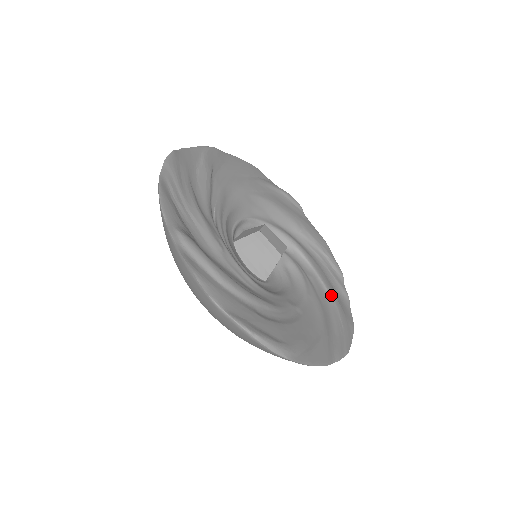
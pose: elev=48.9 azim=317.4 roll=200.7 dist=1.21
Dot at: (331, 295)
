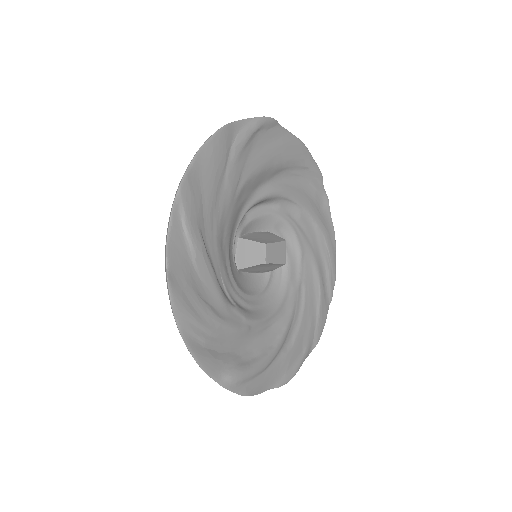
Dot at: (317, 225)
